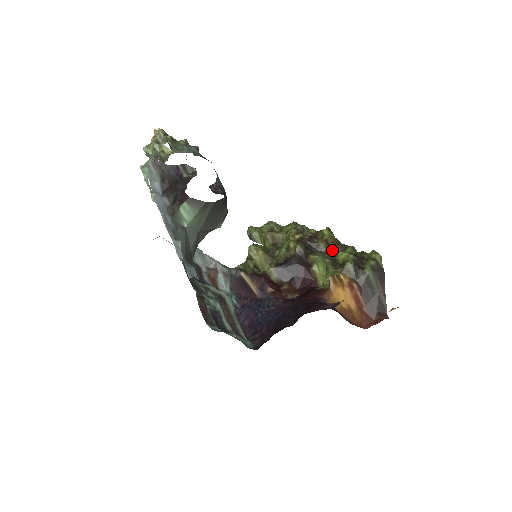
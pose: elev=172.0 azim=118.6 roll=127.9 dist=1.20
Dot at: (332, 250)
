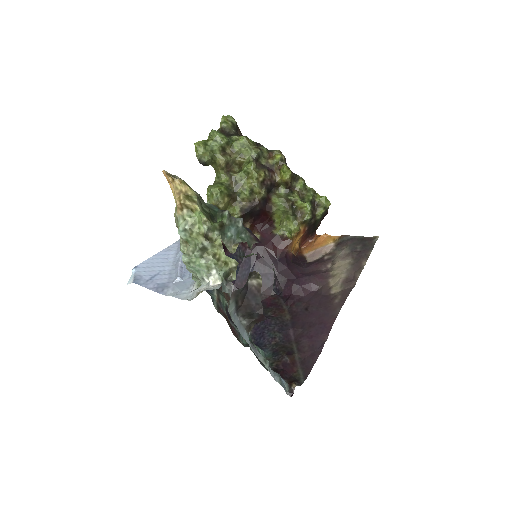
Dot at: (289, 190)
